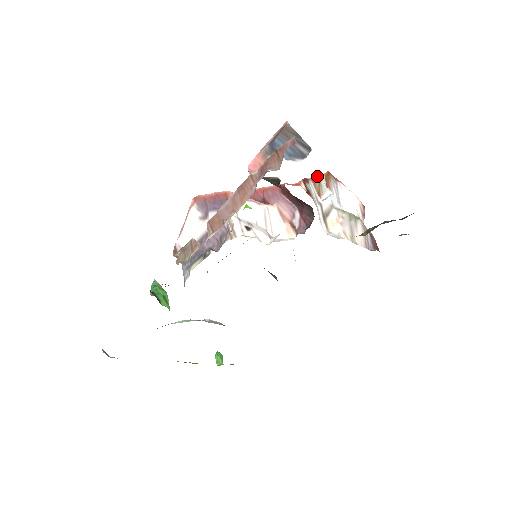
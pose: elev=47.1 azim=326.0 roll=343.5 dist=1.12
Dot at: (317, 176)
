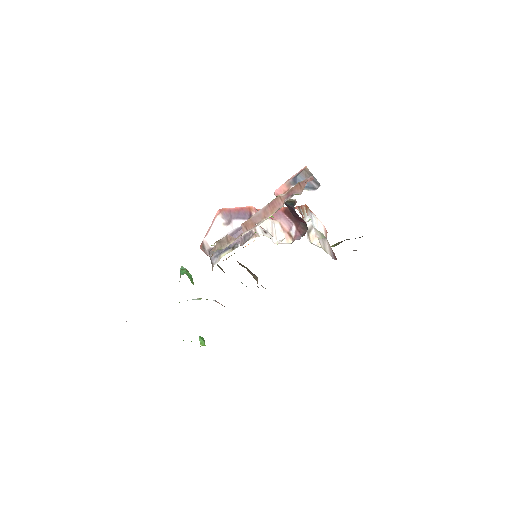
Dot at: (302, 206)
